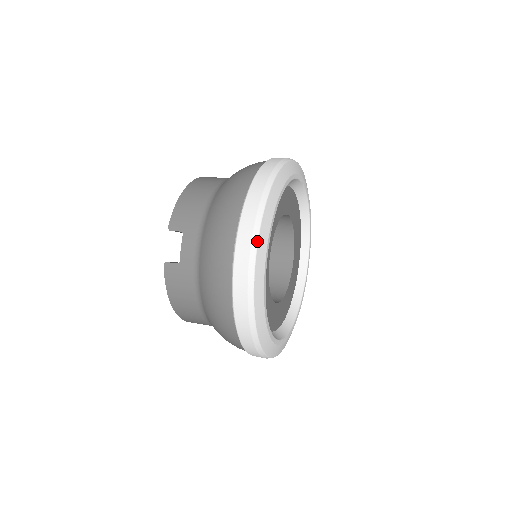
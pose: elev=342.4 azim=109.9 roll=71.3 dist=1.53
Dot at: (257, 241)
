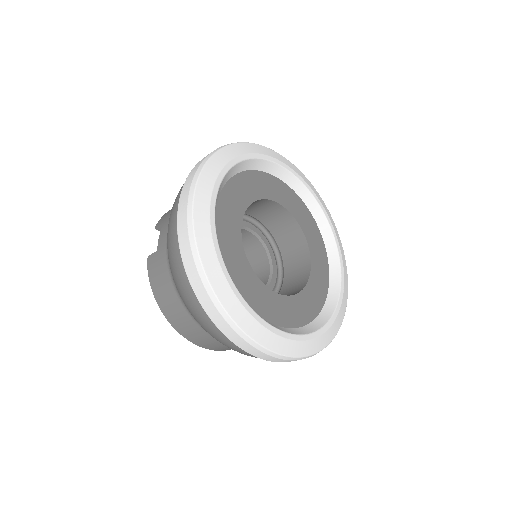
Dot at: (197, 179)
